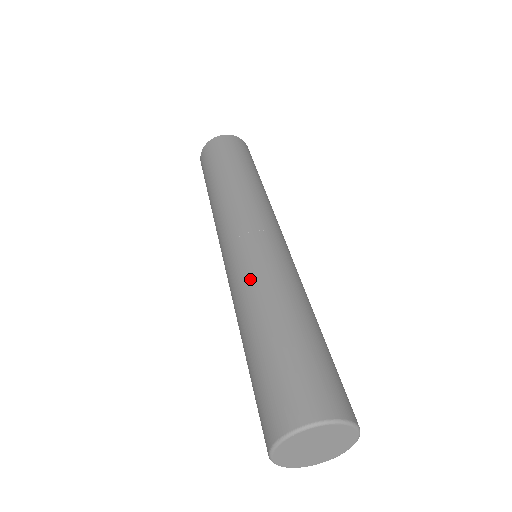
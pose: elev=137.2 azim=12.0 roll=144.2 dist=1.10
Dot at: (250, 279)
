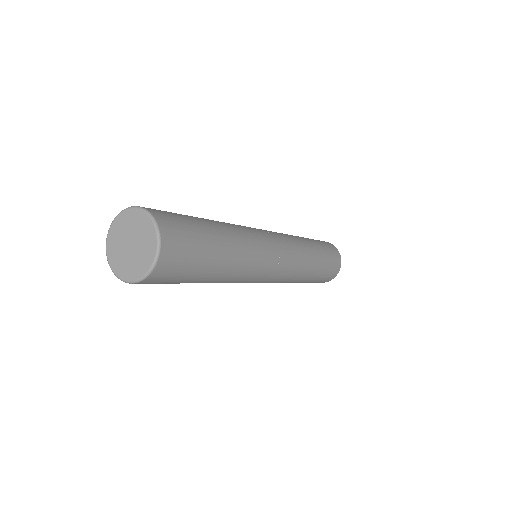
Dot at: occluded
